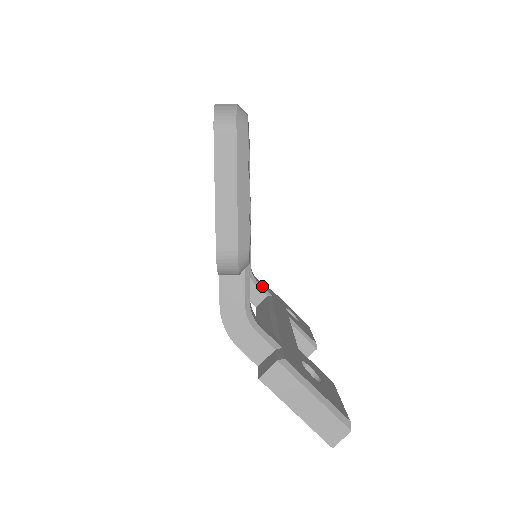
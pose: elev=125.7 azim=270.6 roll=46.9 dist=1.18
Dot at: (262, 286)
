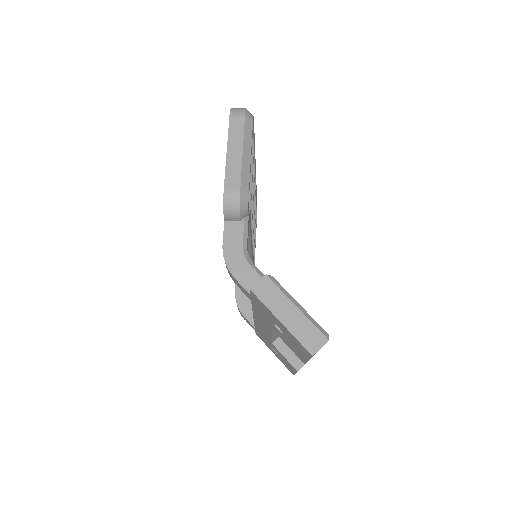
Dot at: occluded
